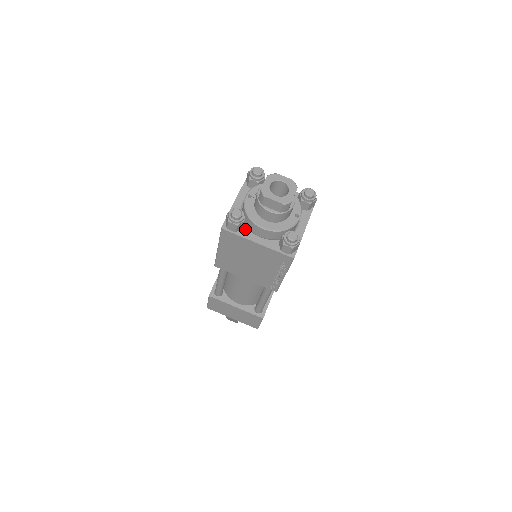
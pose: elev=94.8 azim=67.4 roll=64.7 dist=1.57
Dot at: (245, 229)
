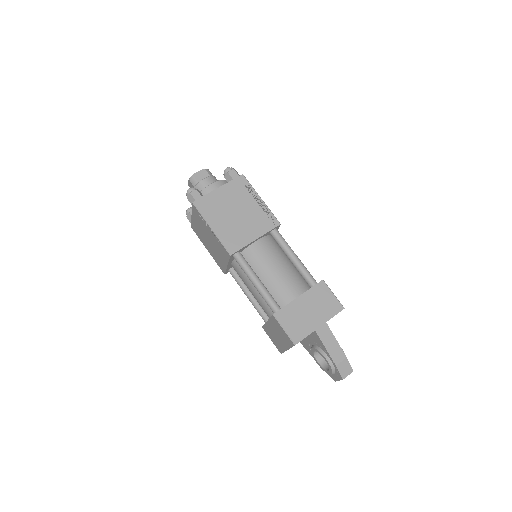
Dot at: occluded
